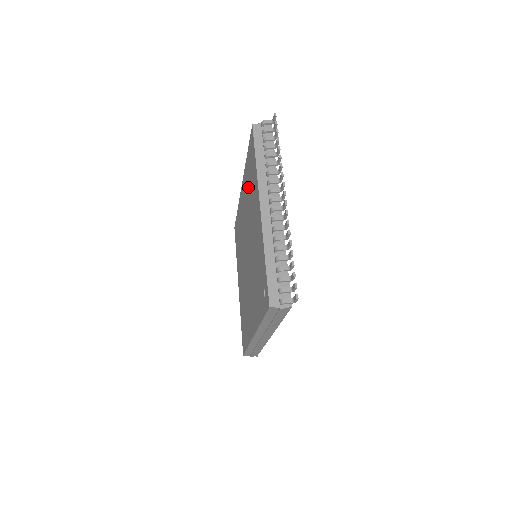
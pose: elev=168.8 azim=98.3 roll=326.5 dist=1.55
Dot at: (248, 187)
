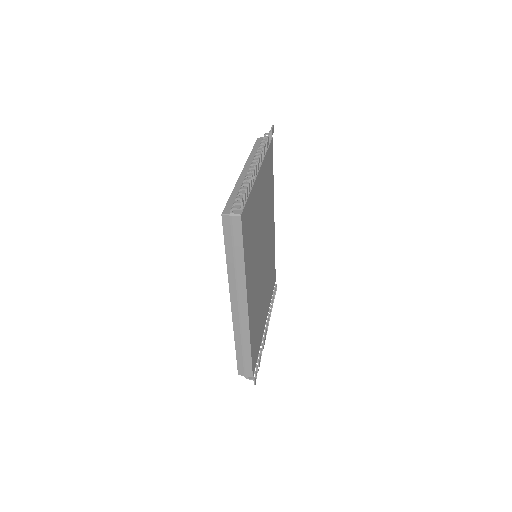
Dot at: occluded
